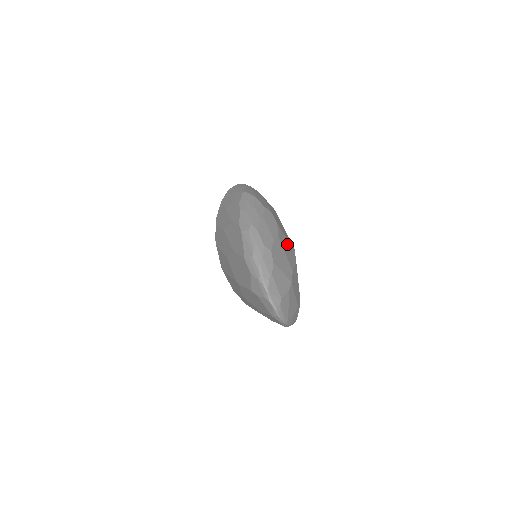
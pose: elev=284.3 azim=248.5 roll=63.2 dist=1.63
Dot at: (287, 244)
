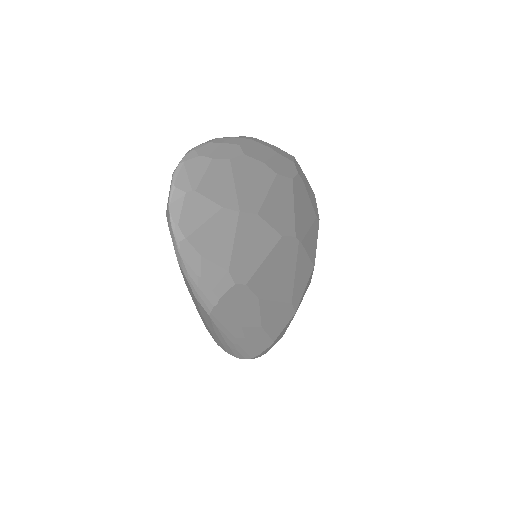
Dot at: (287, 207)
